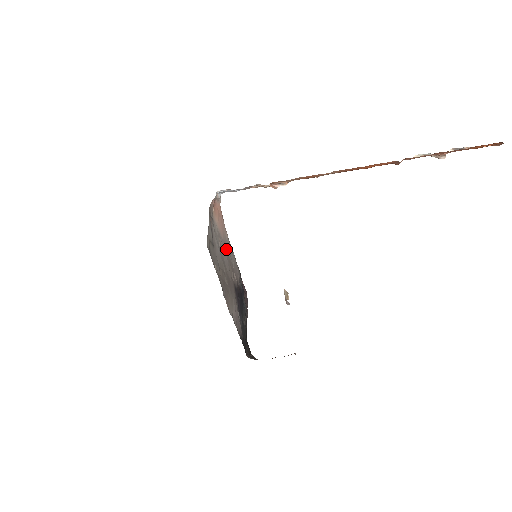
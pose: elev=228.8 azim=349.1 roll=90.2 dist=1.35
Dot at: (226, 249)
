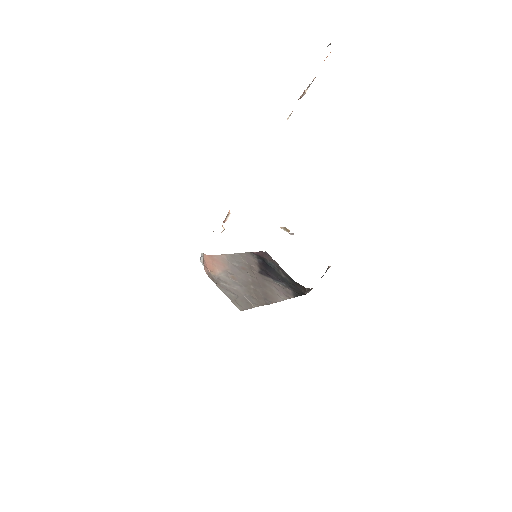
Dot at: (235, 268)
